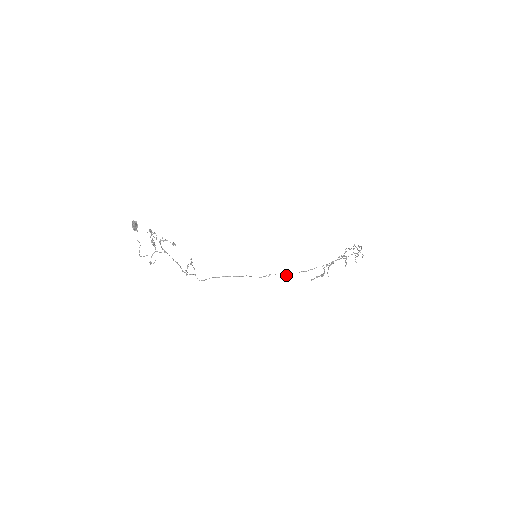
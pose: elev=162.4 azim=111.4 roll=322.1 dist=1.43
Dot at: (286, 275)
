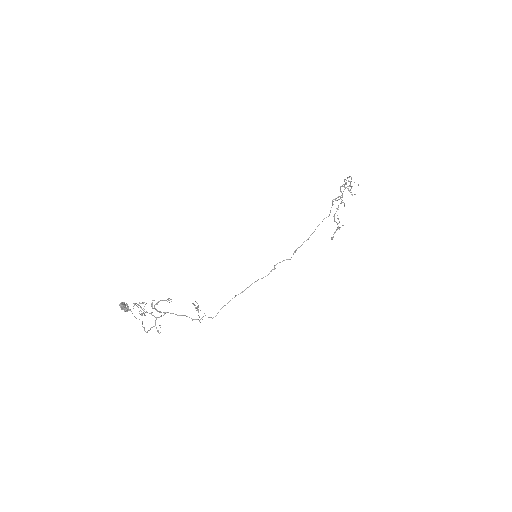
Dot at: occluded
